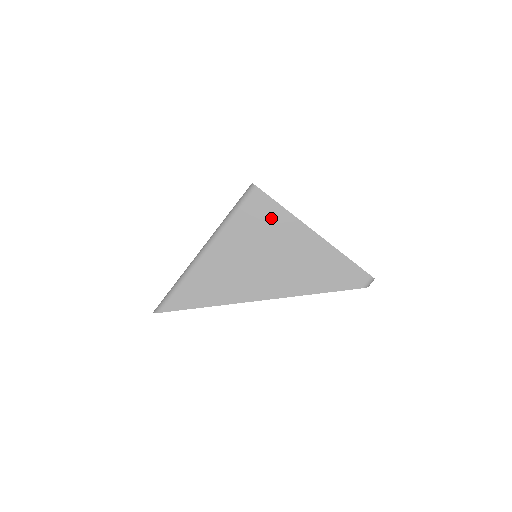
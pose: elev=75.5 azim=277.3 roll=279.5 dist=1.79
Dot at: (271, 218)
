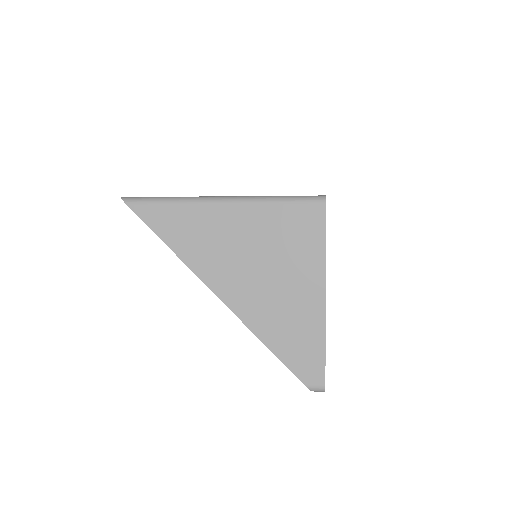
Dot at: (306, 241)
